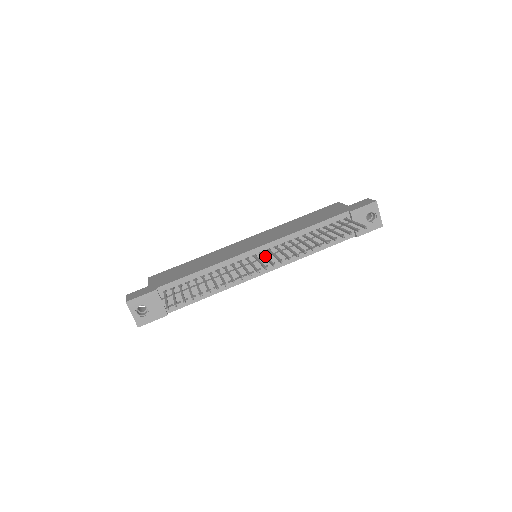
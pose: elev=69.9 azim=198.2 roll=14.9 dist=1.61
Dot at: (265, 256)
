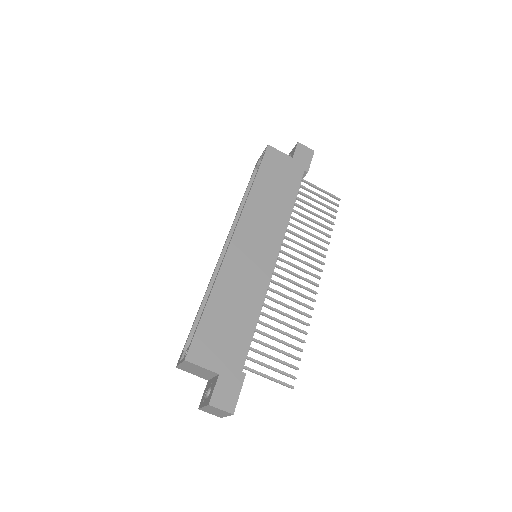
Dot at: (293, 265)
